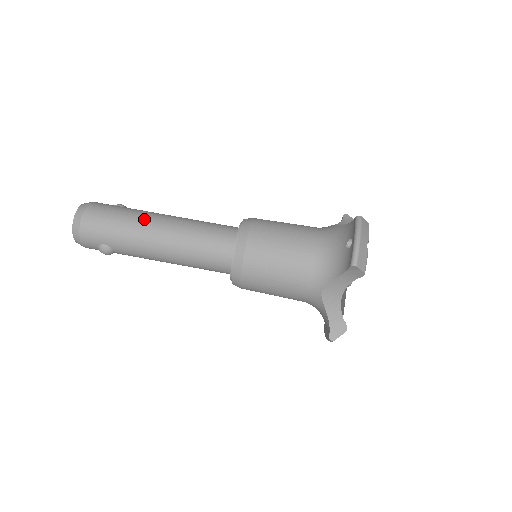
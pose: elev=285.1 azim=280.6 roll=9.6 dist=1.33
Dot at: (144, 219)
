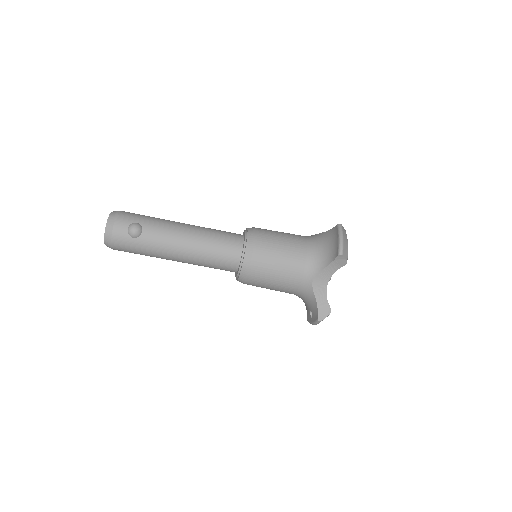
Dot at: (162, 257)
